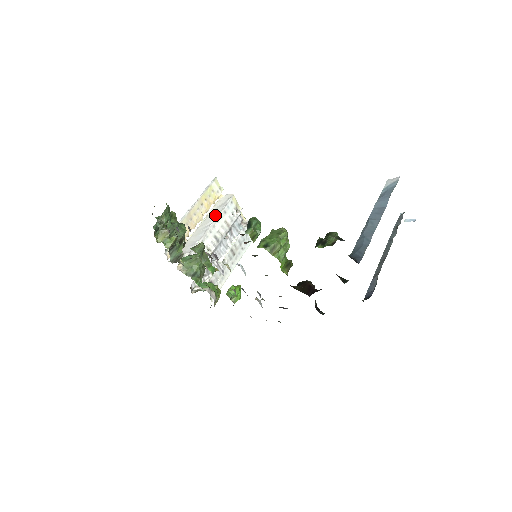
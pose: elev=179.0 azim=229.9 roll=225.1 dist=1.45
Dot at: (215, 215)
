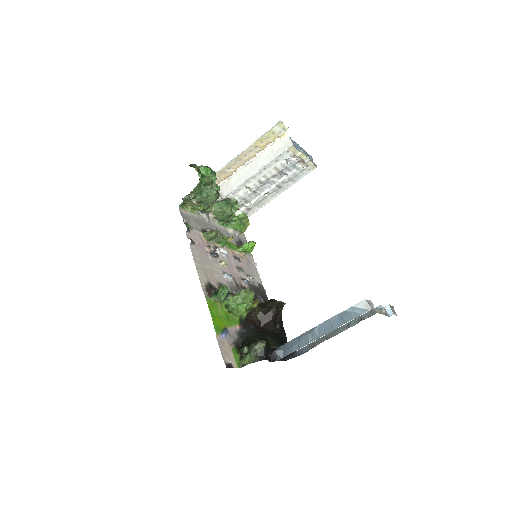
Dot at: (264, 163)
